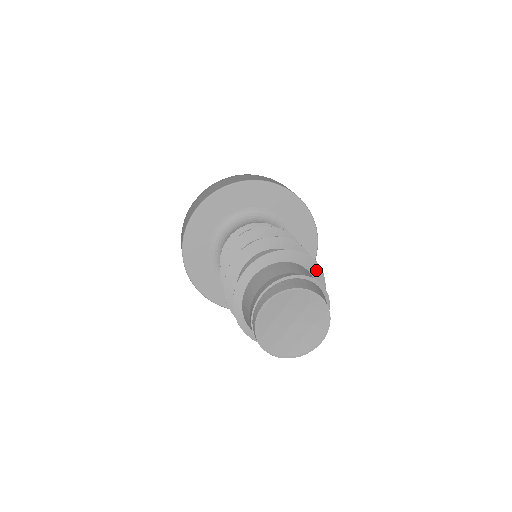
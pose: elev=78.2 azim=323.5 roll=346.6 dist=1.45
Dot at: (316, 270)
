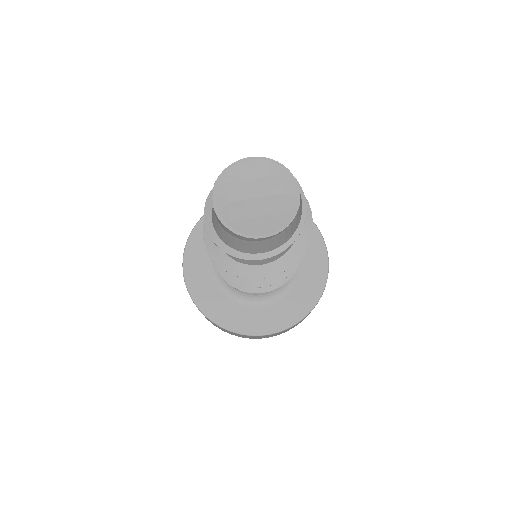
Dot at: (306, 230)
